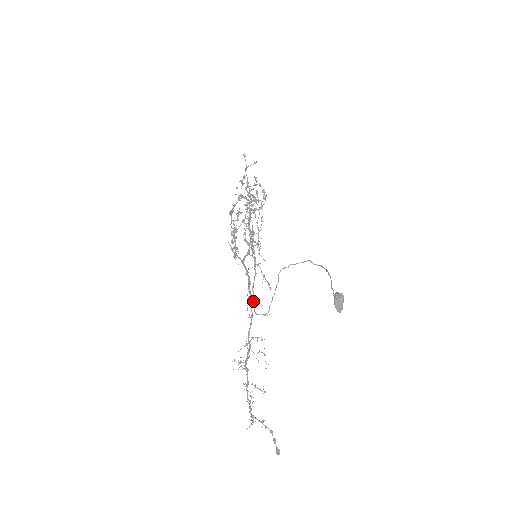
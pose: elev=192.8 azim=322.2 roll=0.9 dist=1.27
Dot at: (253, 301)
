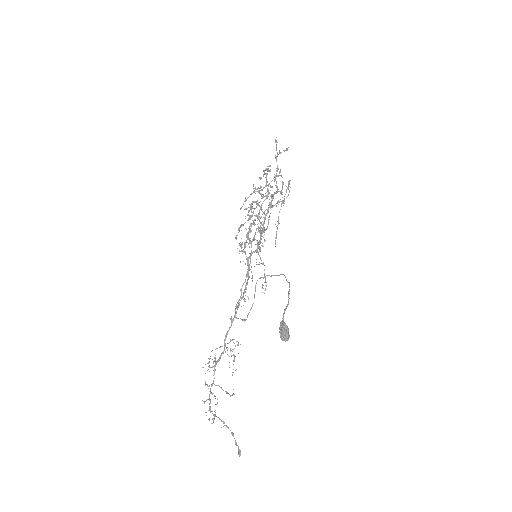
Dot at: occluded
